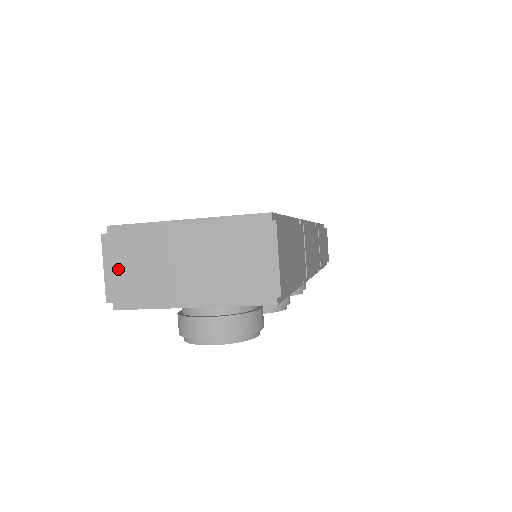
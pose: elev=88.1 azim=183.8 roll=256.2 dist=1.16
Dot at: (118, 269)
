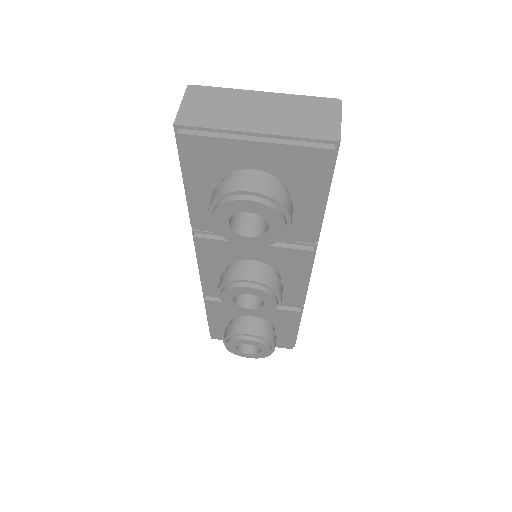
Dot at: (195, 106)
